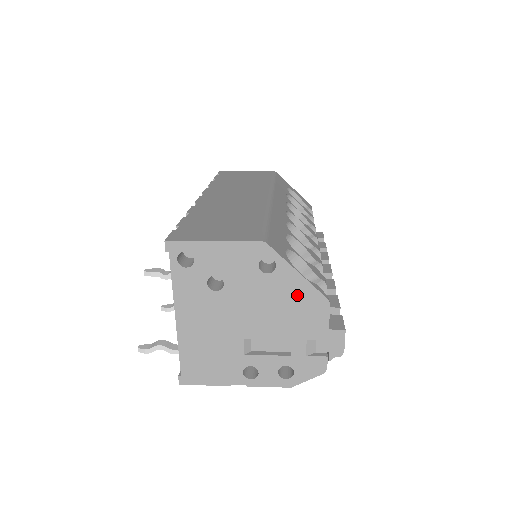
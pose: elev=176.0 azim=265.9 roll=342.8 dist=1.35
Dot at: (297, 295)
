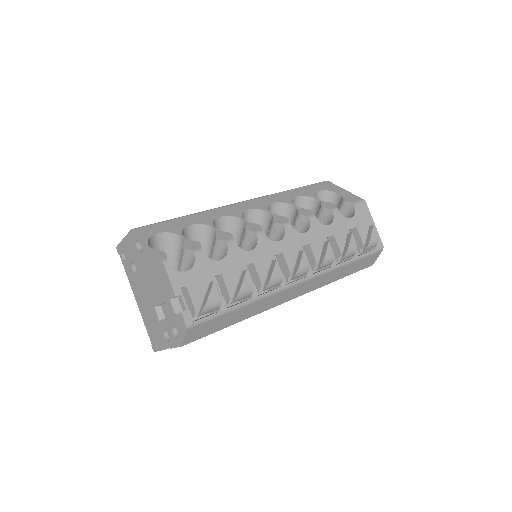
Dot at: (153, 263)
